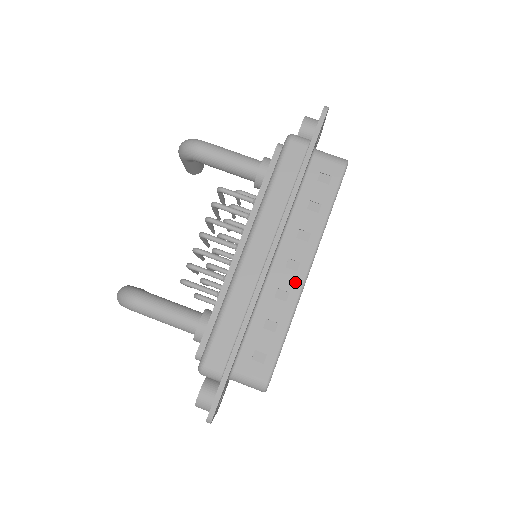
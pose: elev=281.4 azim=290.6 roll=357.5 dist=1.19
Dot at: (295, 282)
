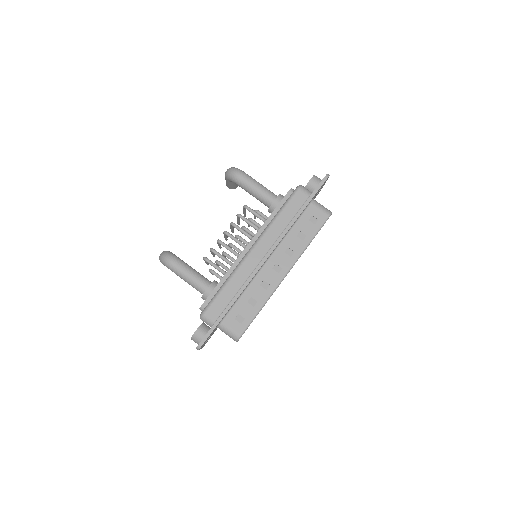
Dot at: (275, 279)
